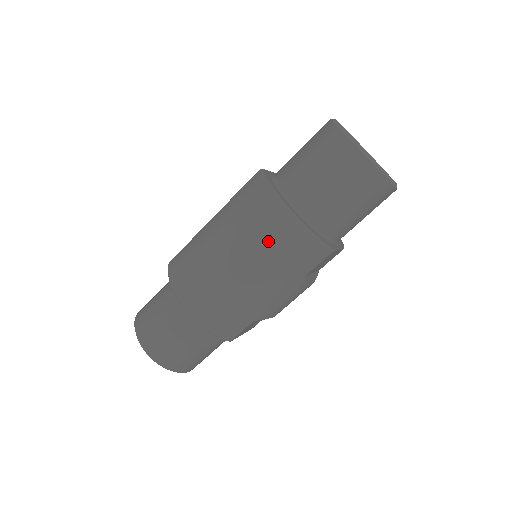
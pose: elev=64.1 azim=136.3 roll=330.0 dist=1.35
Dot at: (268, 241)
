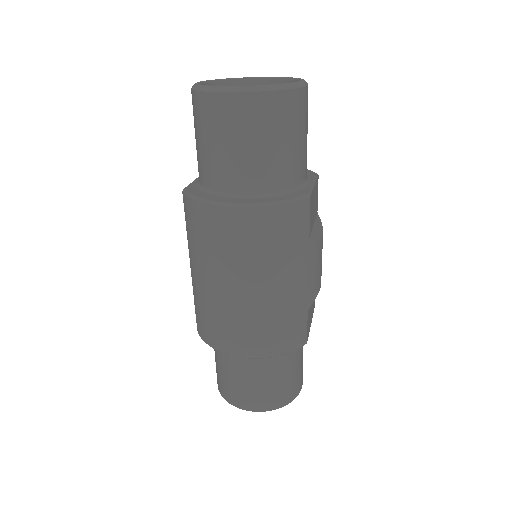
Dot at: (249, 246)
